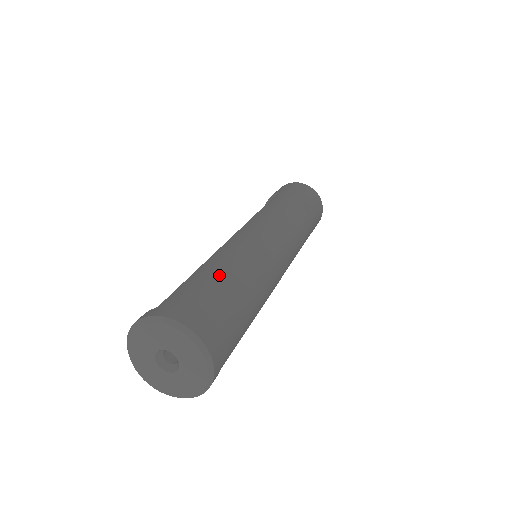
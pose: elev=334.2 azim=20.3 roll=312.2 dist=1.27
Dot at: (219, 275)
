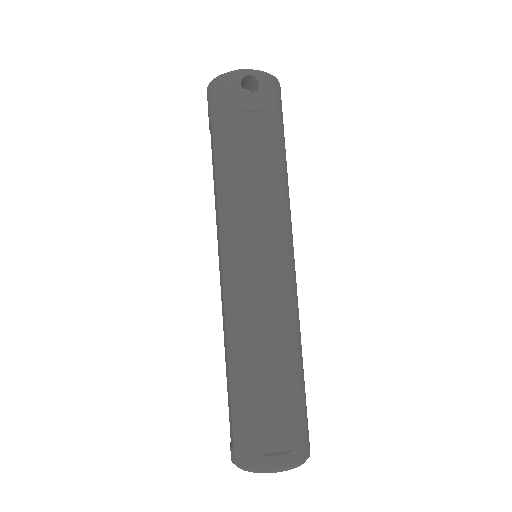
Dot at: (303, 376)
